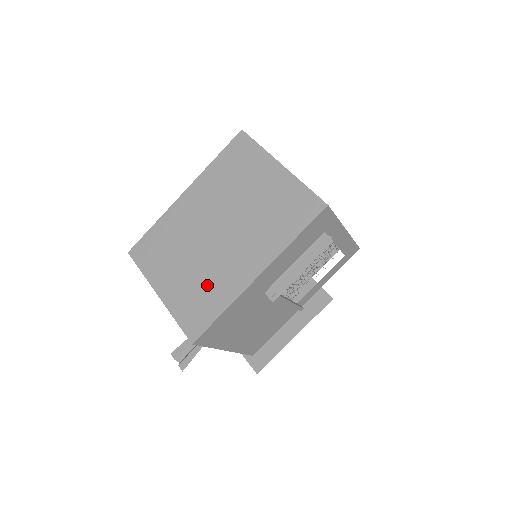
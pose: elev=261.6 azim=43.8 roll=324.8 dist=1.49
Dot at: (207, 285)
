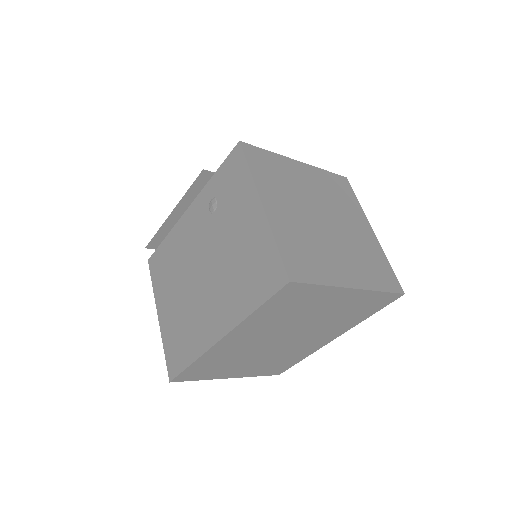
Dot at: (283, 359)
